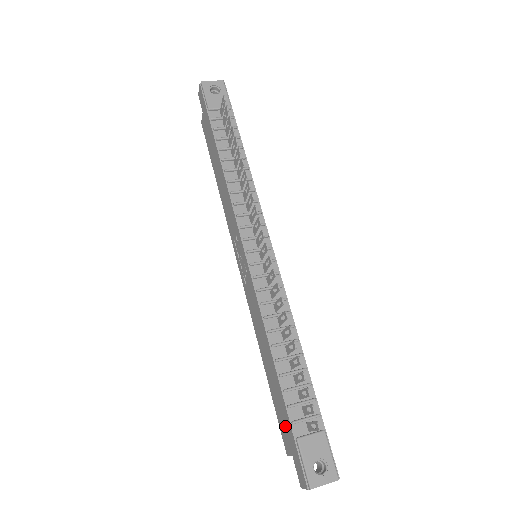
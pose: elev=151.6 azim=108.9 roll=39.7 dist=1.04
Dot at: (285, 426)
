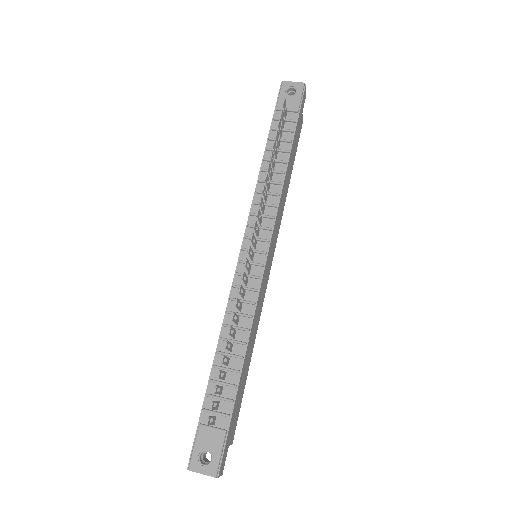
Dot at: occluded
